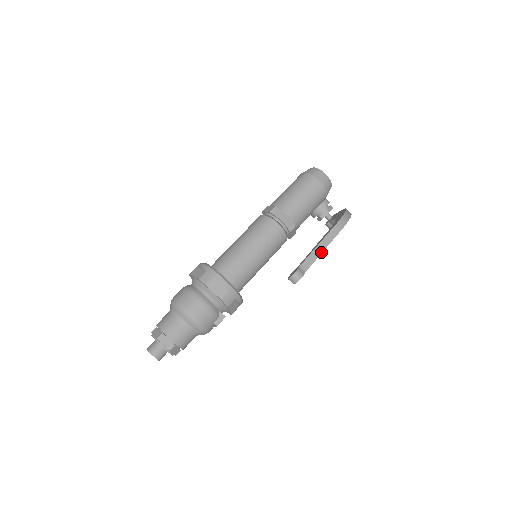
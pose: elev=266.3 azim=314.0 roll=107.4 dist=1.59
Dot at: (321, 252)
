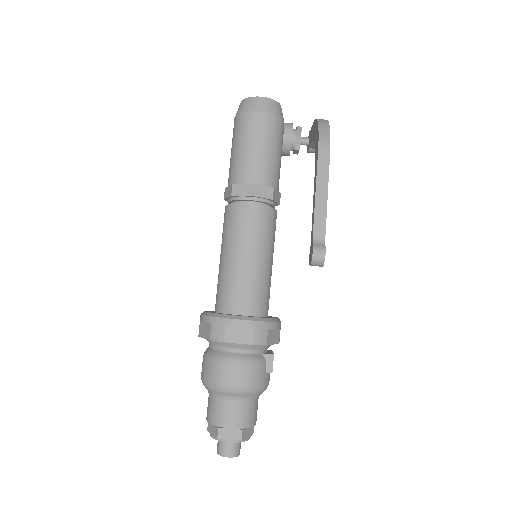
Dot at: (325, 201)
